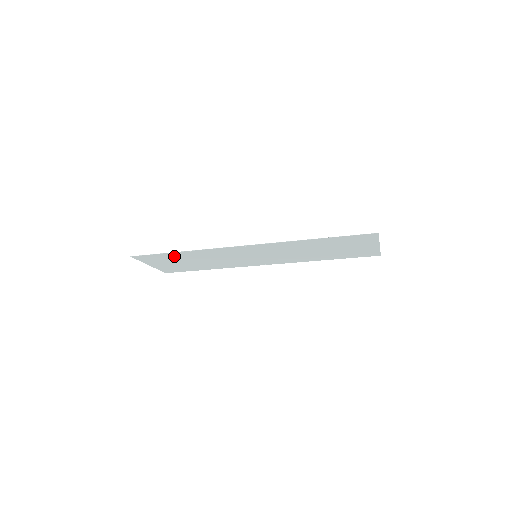
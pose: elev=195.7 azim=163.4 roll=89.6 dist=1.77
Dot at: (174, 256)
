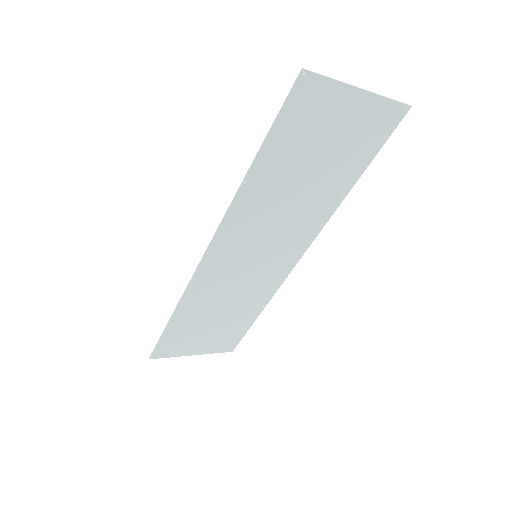
Dot at: (182, 327)
